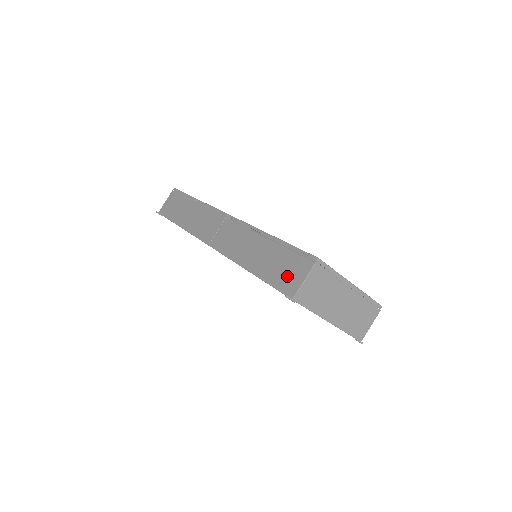
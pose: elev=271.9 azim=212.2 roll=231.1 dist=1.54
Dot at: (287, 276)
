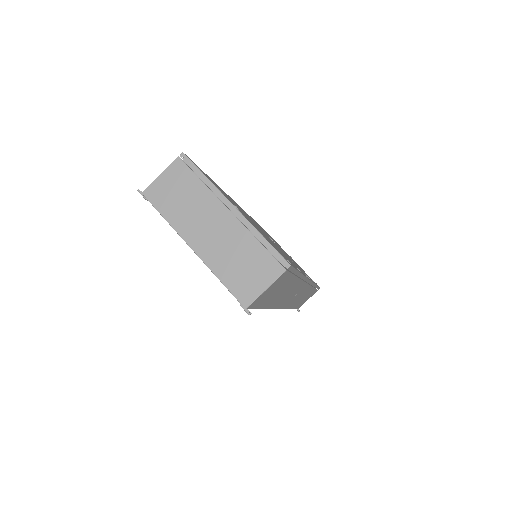
Dot at: occluded
